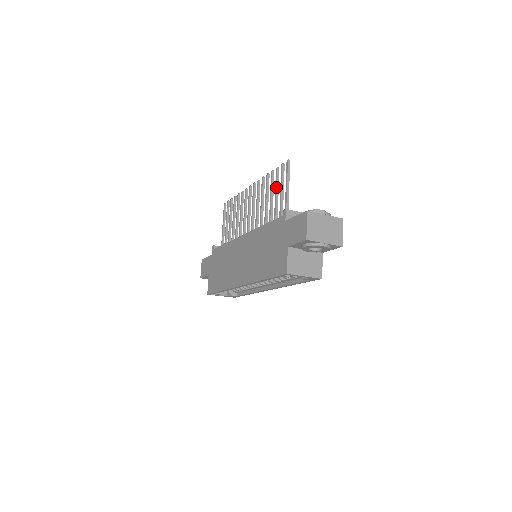
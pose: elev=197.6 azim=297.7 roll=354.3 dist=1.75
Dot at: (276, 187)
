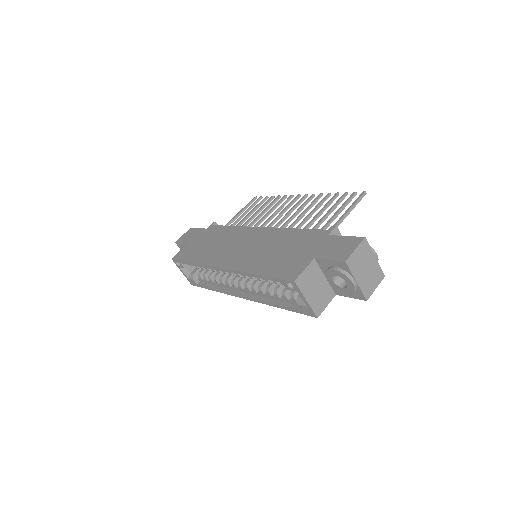
Dot at: (333, 207)
